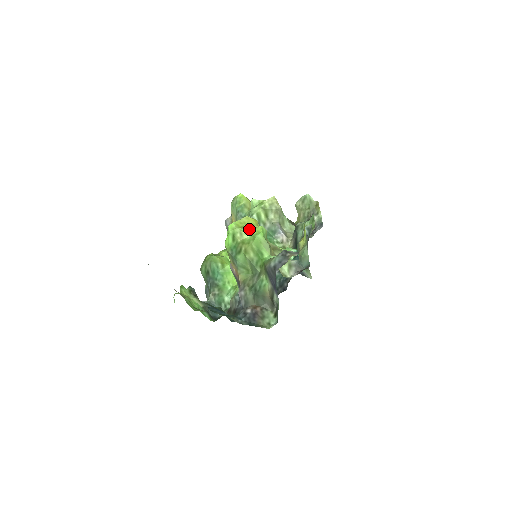
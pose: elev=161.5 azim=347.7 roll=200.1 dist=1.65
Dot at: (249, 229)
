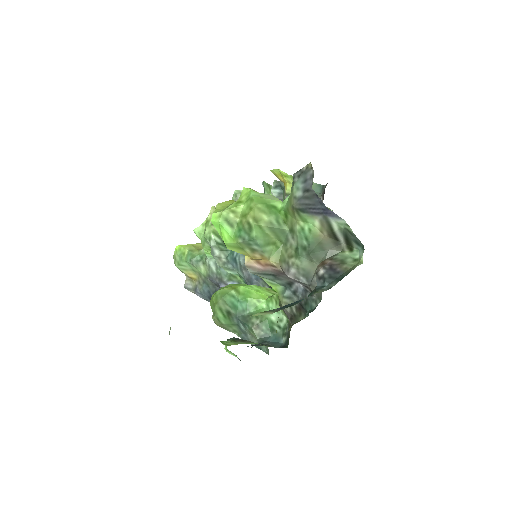
Dot at: (235, 202)
